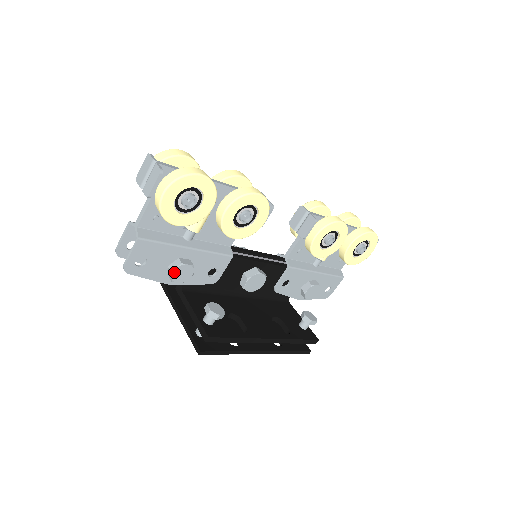
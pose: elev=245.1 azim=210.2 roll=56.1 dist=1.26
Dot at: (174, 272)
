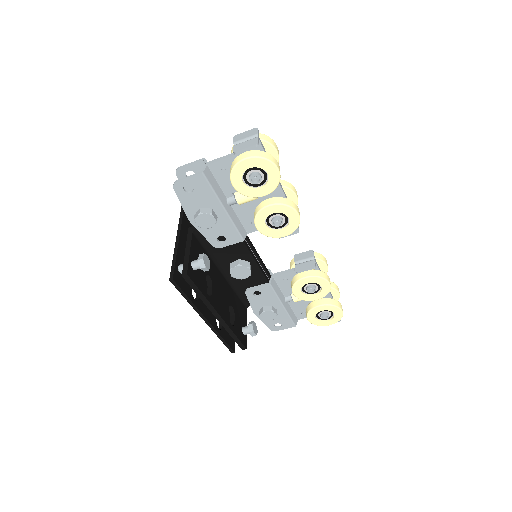
Dot at: (202, 215)
